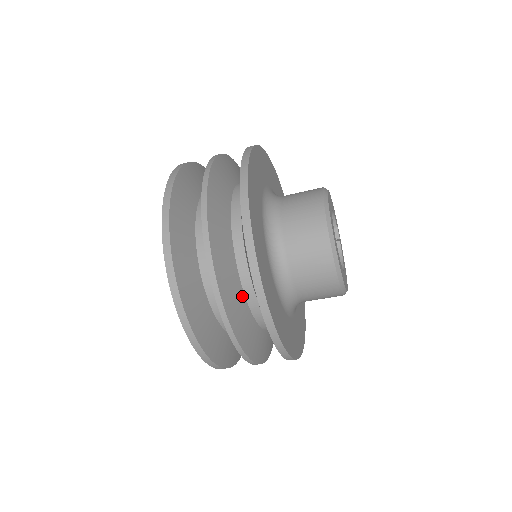
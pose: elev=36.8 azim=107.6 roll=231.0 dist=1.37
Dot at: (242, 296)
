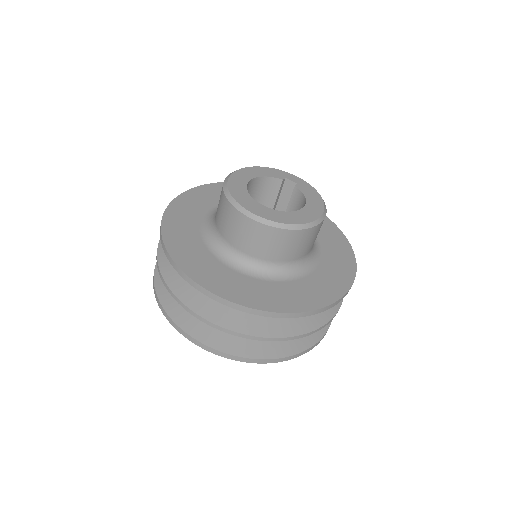
Dot at: occluded
